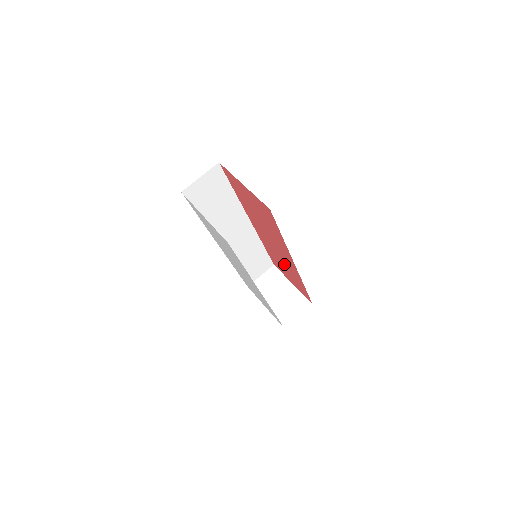
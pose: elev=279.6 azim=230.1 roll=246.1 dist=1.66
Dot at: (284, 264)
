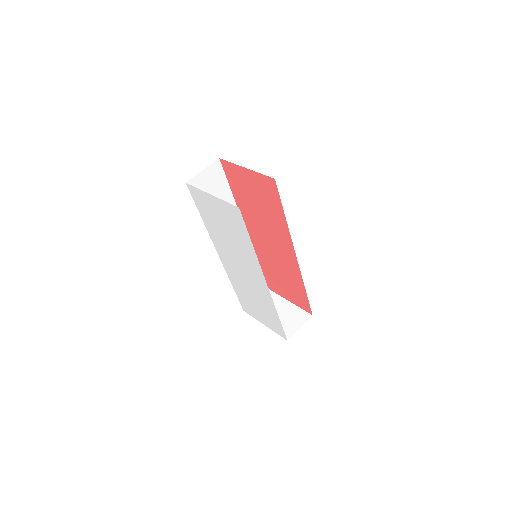
Dot at: (282, 271)
